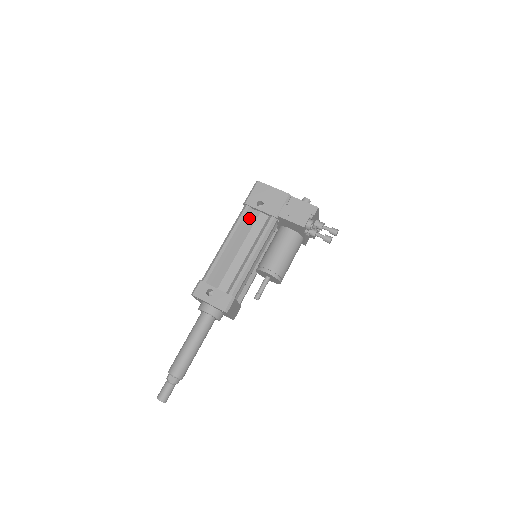
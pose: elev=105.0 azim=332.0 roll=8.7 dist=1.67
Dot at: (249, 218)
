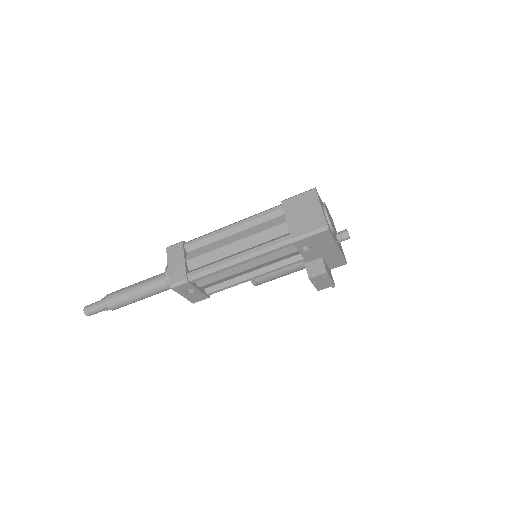
Dot at: (283, 249)
